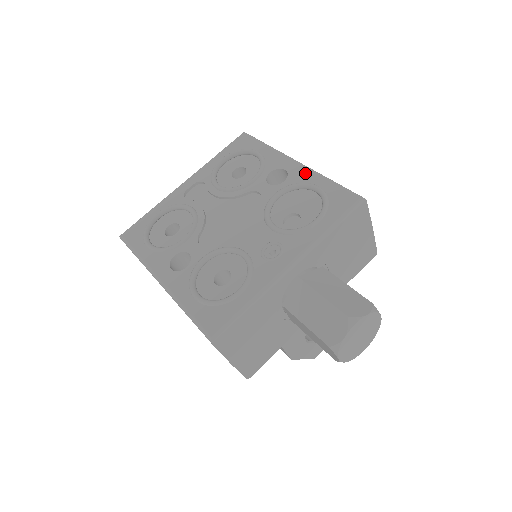
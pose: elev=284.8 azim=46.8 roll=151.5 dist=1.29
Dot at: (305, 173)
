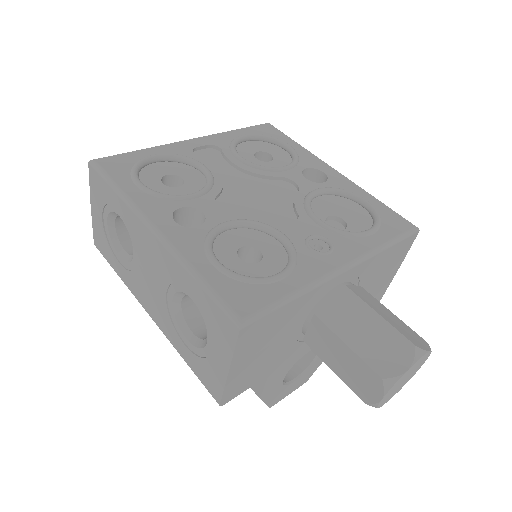
Dot at: (348, 183)
